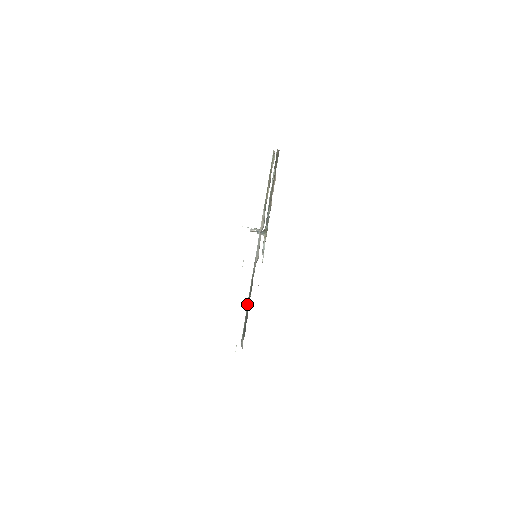
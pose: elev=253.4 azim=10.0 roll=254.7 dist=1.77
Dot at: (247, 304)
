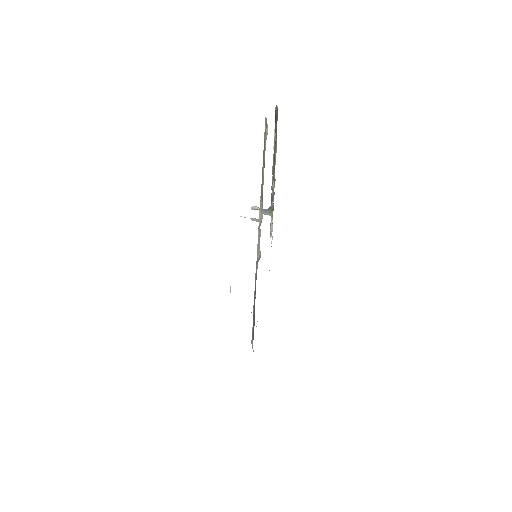
Dot at: occluded
